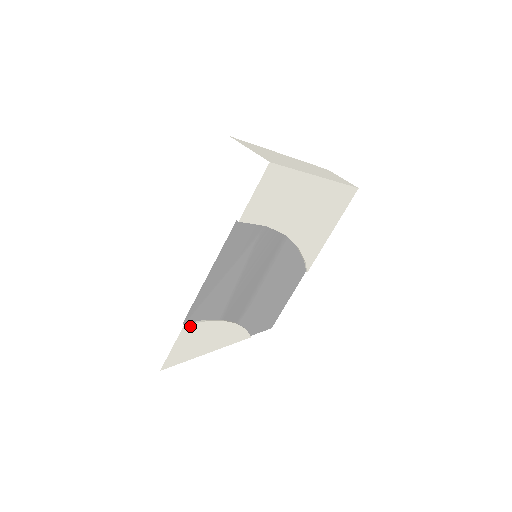
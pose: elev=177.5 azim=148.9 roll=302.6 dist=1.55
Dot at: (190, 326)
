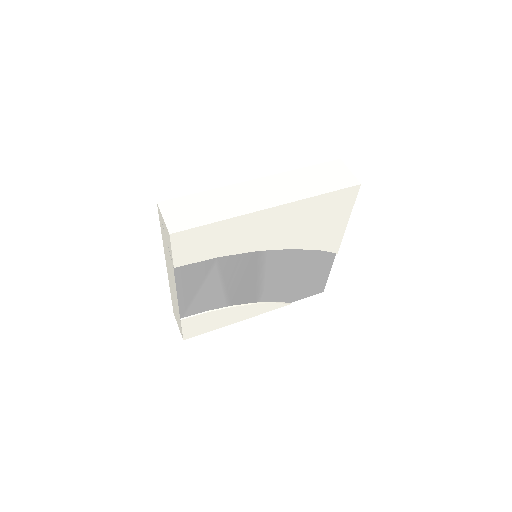
Dot at: (189, 318)
